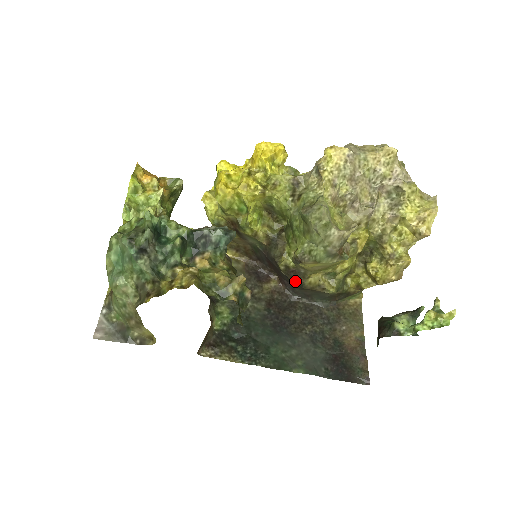
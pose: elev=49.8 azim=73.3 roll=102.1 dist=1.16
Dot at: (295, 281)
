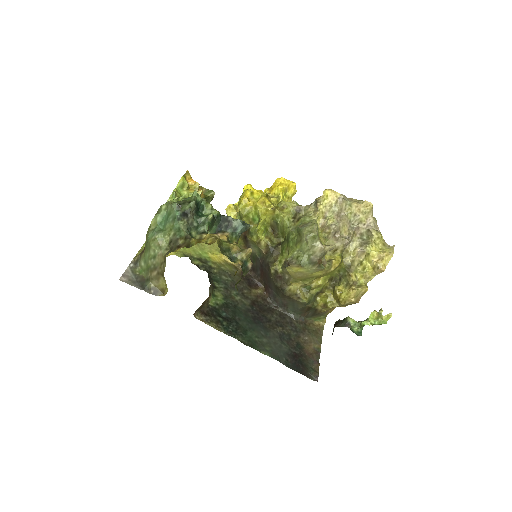
Dot at: (279, 286)
